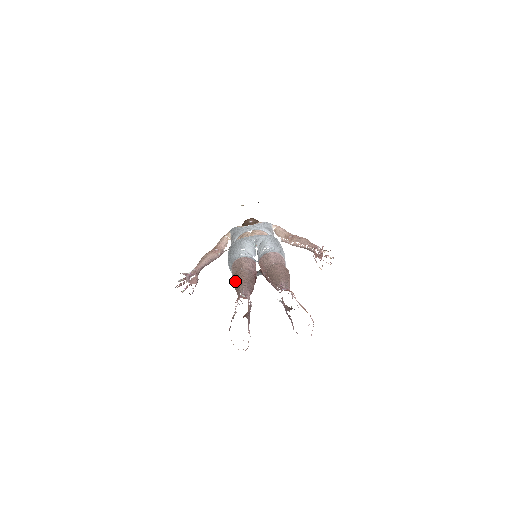
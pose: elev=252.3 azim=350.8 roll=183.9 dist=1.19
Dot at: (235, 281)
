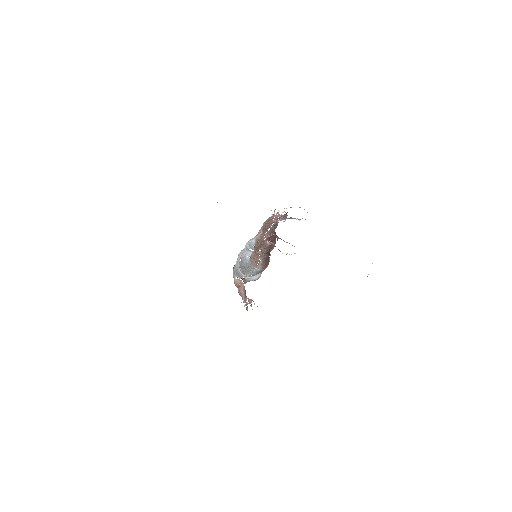
Dot at: (258, 247)
